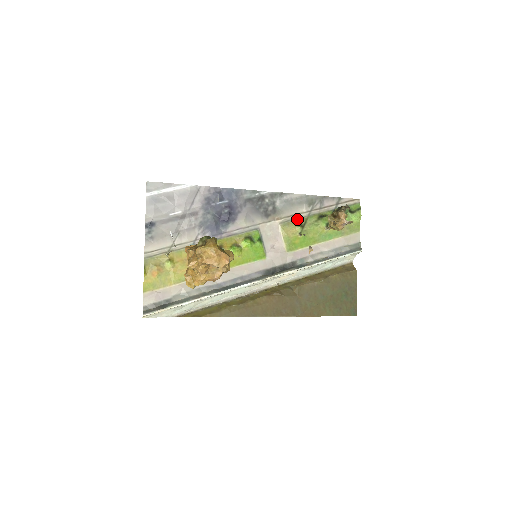
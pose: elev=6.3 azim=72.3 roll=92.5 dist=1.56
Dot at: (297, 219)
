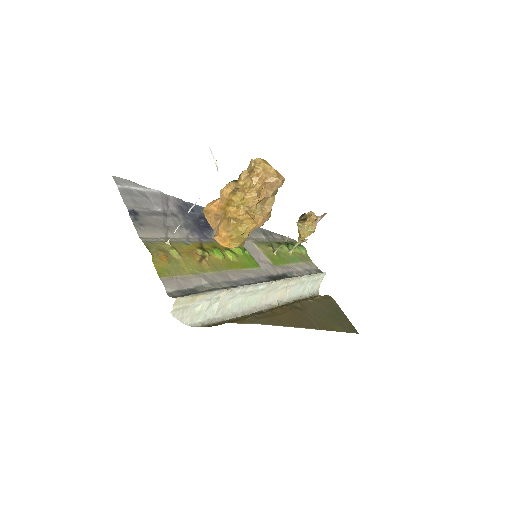
Dot at: (263, 242)
